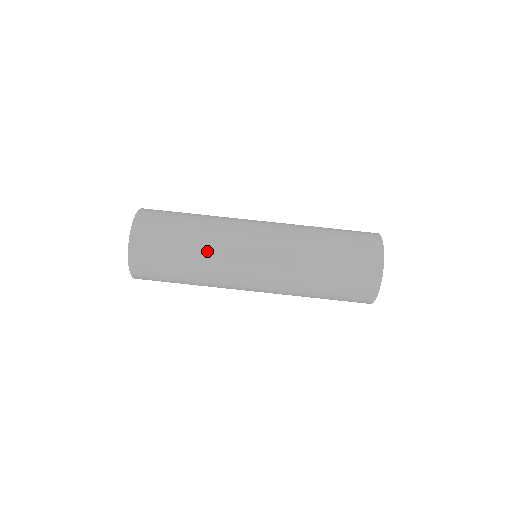
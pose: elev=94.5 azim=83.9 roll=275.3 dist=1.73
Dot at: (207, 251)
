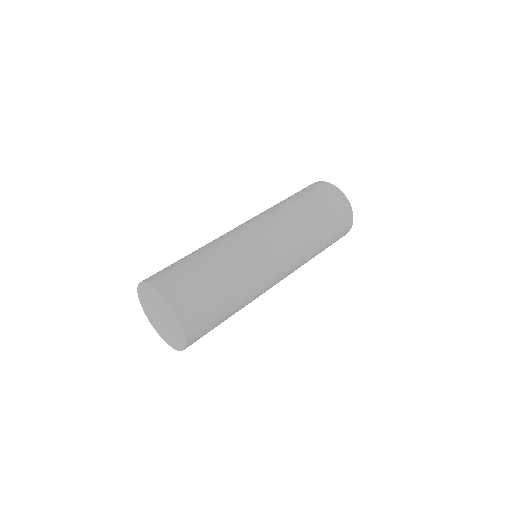
Dot at: (208, 244)
